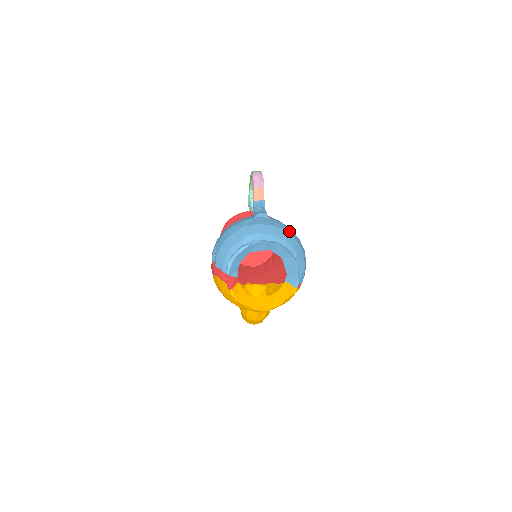
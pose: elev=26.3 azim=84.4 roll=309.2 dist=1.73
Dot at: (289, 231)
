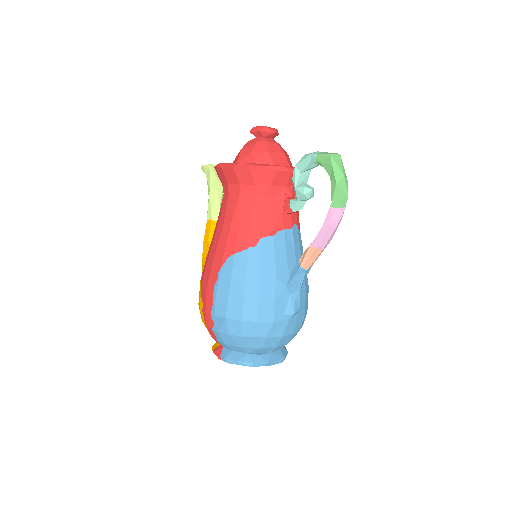
Dot at: occluded
